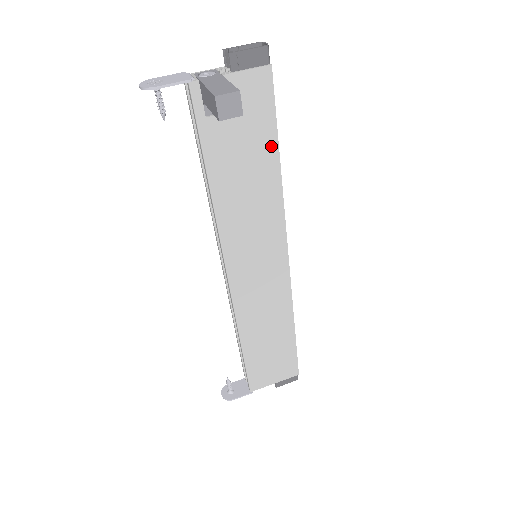
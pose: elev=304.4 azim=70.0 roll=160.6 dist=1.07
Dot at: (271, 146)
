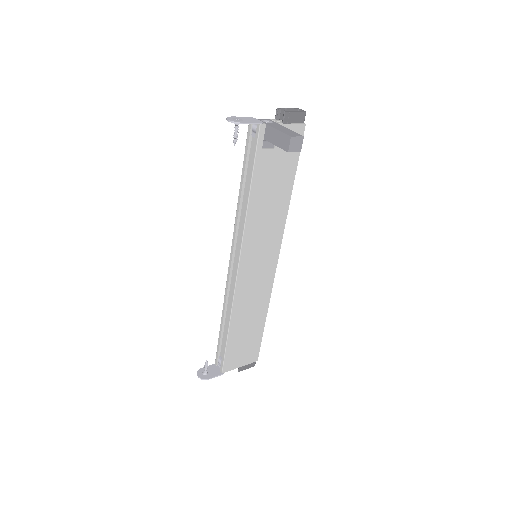
Dot at: (291, 176)
